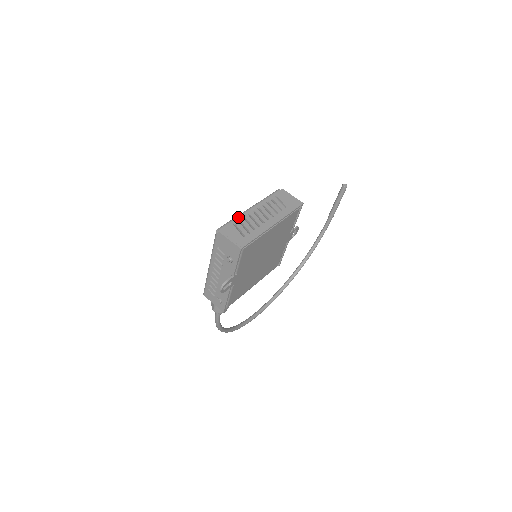
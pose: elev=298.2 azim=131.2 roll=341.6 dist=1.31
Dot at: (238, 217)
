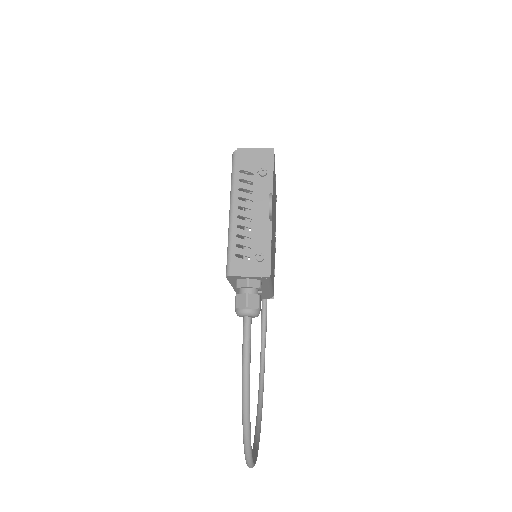
Dot at: occluded
